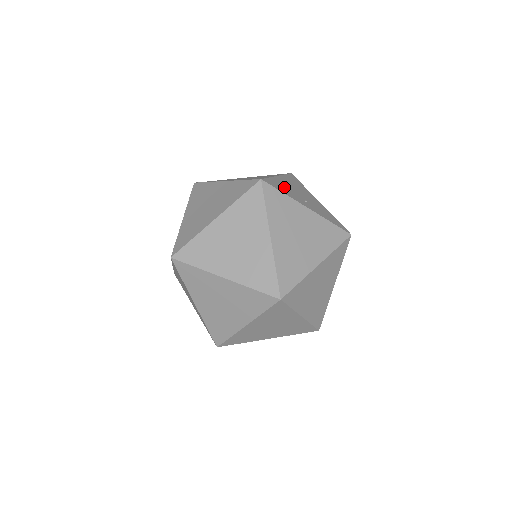
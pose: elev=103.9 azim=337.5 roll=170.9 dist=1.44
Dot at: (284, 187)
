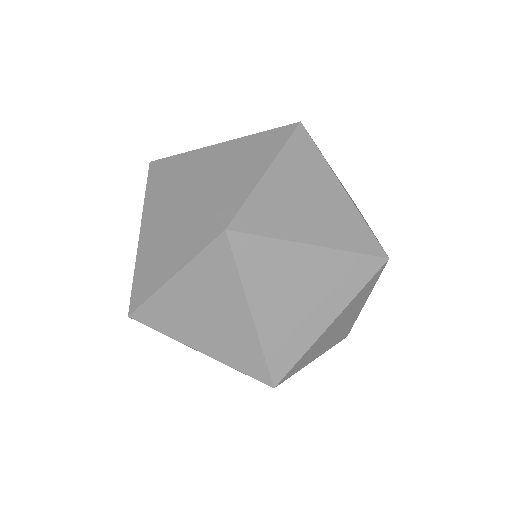
Dot at: occluded
